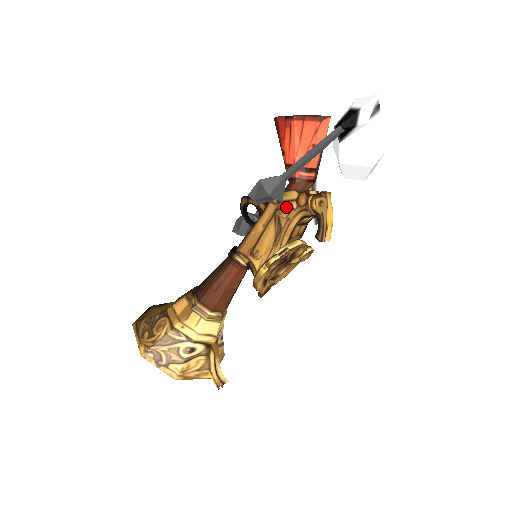
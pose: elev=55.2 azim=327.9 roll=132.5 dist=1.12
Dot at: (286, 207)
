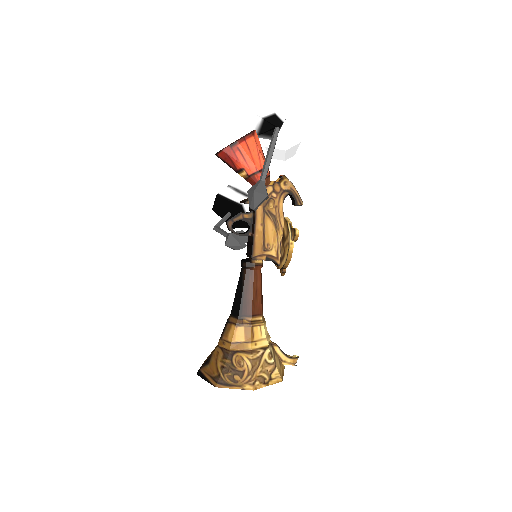
Dot at: (269, 201)
